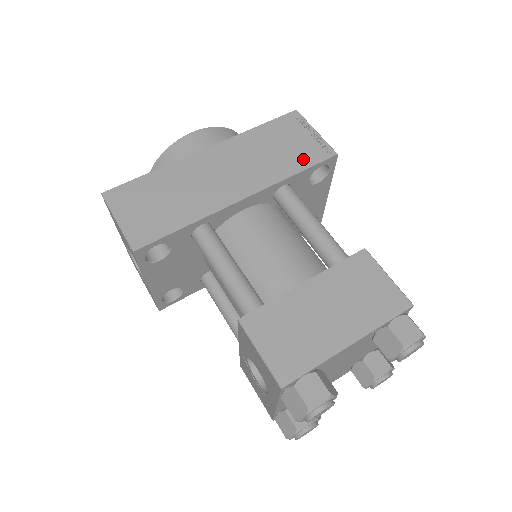
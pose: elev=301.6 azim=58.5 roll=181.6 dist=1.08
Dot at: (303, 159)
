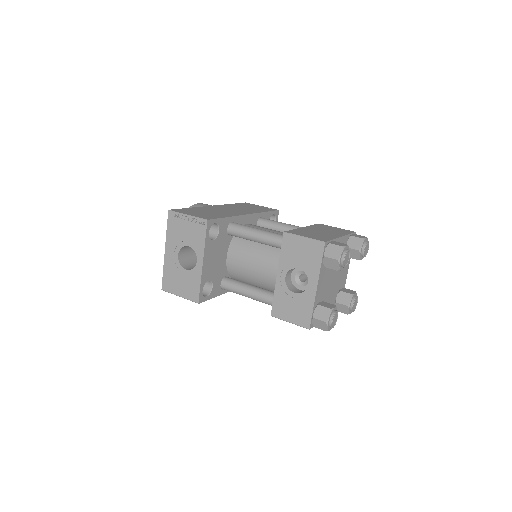
Dot at: (264, 210)
